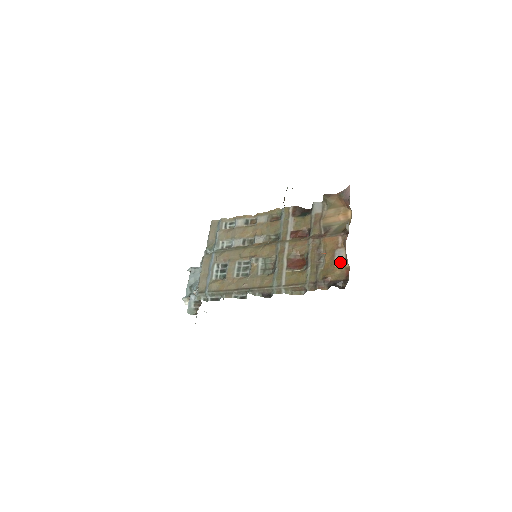
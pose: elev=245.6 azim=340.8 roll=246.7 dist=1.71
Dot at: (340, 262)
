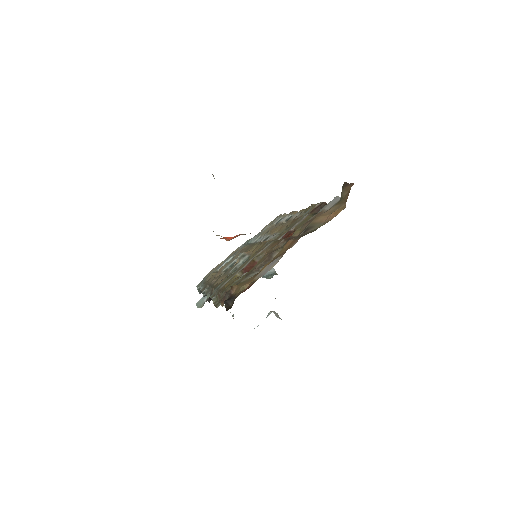
Dot at: (262, 273)
